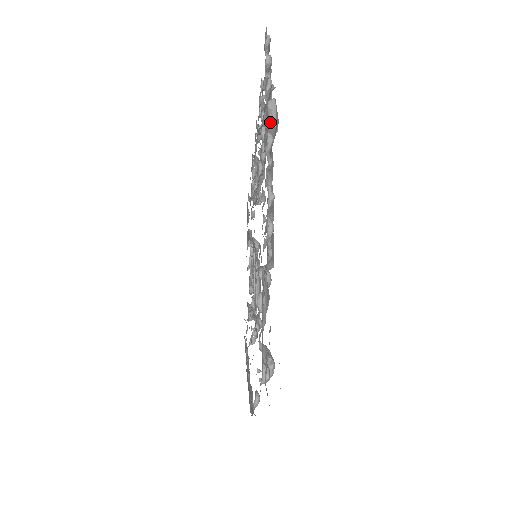
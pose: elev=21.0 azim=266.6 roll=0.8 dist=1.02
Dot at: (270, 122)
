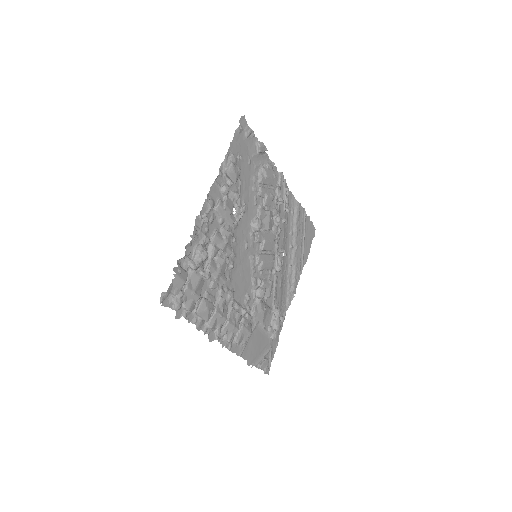
Dot at: (204, 320)
